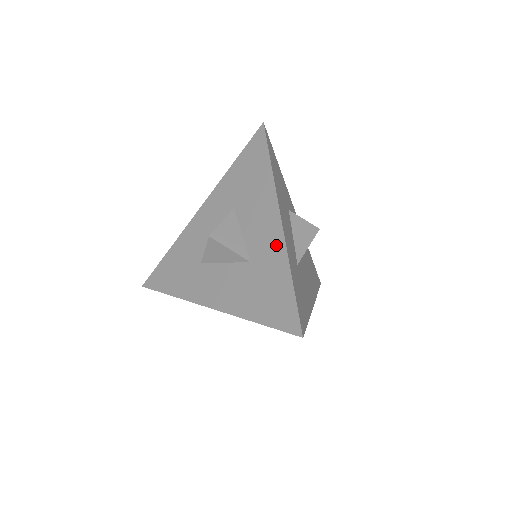
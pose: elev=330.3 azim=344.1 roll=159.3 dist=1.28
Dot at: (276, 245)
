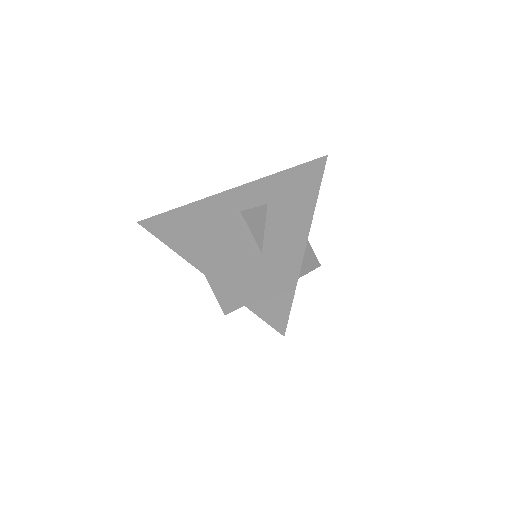
Dot at: (294, 252)
